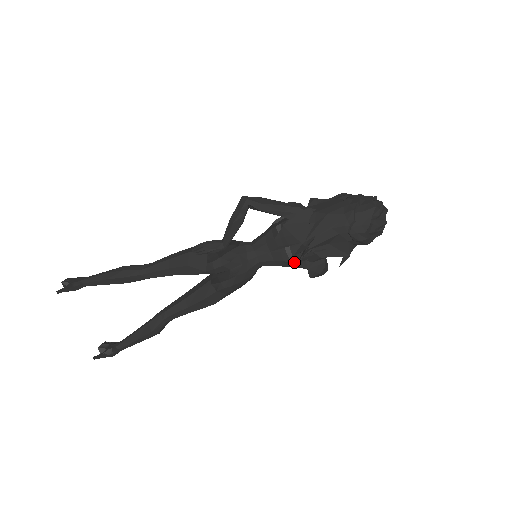
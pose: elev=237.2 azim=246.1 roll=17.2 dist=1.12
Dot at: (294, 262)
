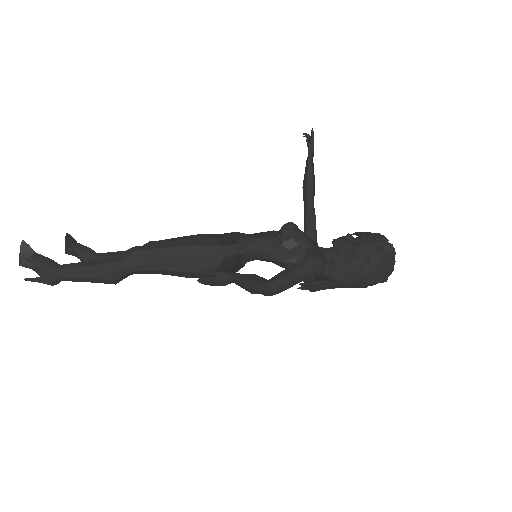
Dot at: occluded
